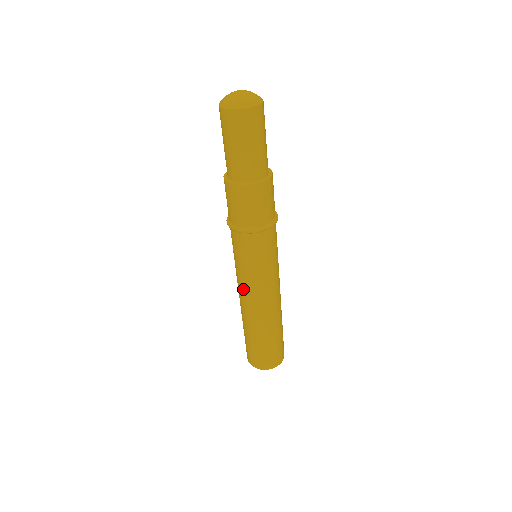
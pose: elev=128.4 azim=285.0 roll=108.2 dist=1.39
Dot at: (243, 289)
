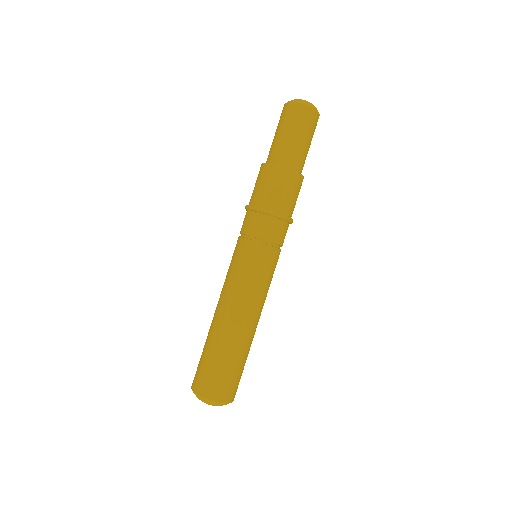
Dot at: (226, 277)
